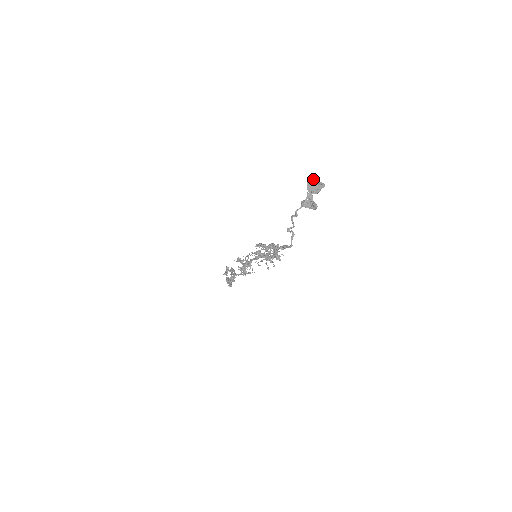
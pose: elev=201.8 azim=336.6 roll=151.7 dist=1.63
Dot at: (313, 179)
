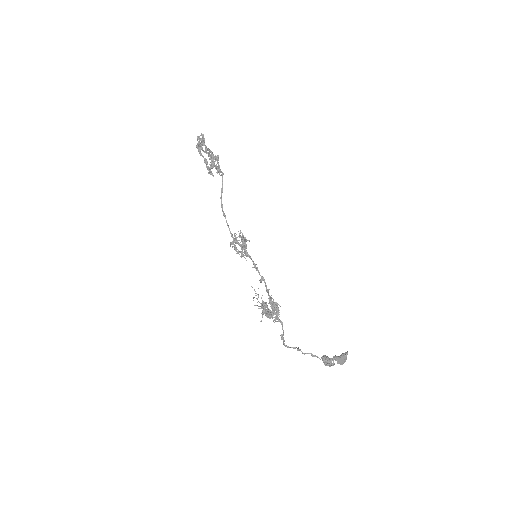
Dot at: occluded
